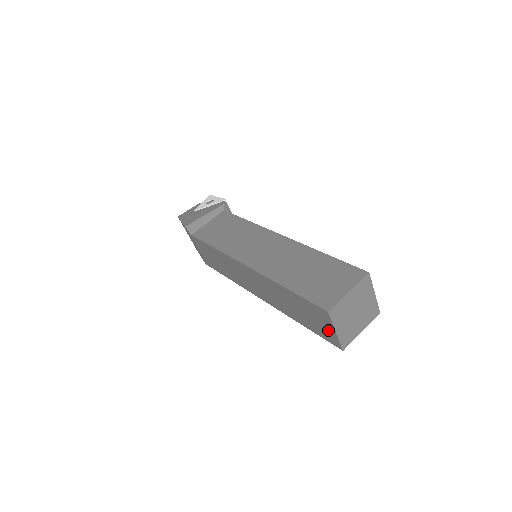
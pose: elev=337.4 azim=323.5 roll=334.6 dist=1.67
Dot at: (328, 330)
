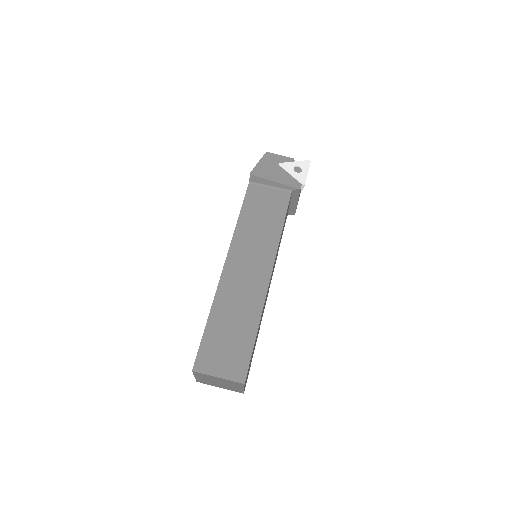
Dot at: occluded
